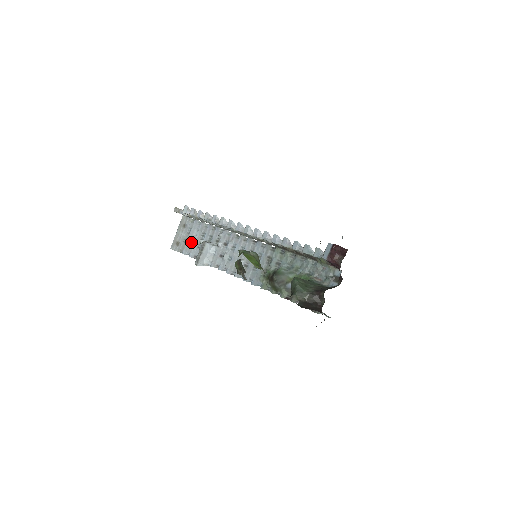
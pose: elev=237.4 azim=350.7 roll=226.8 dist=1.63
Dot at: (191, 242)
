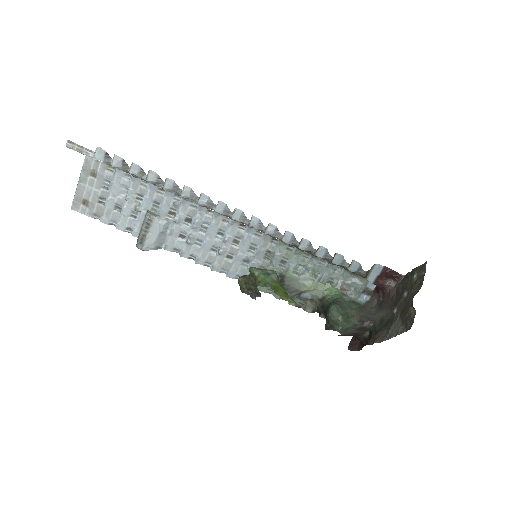
Dot at: (116, 205)
